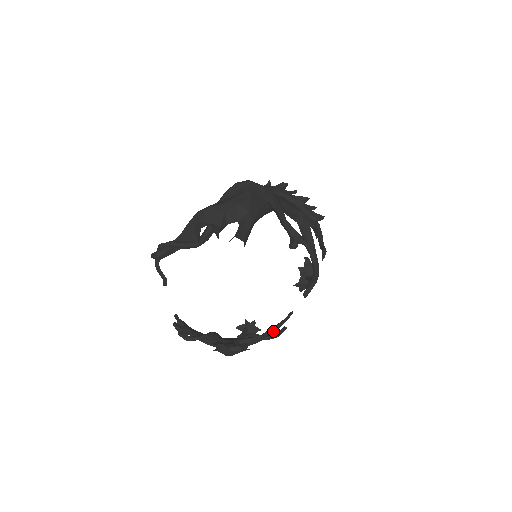
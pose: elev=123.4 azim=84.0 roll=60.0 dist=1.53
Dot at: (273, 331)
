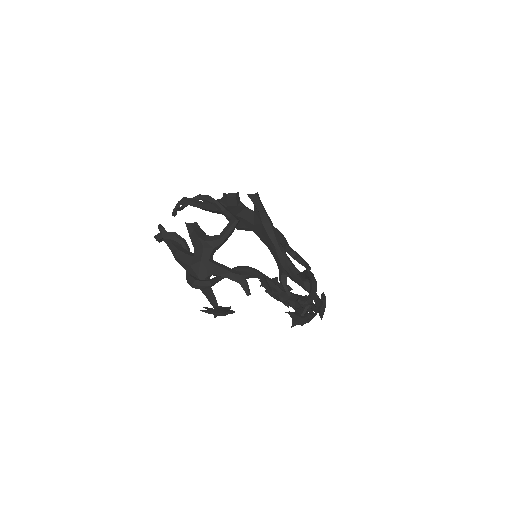
Dot at: occluded
